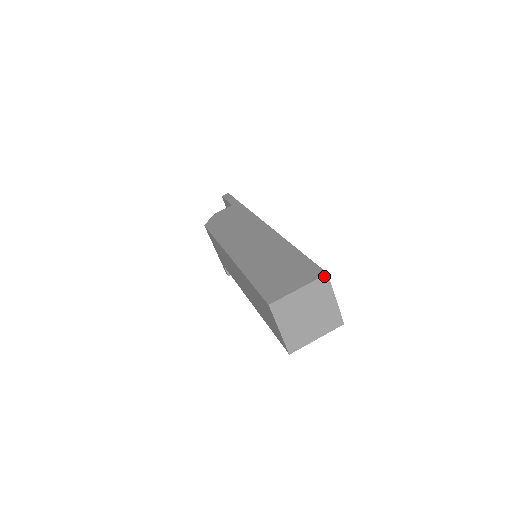
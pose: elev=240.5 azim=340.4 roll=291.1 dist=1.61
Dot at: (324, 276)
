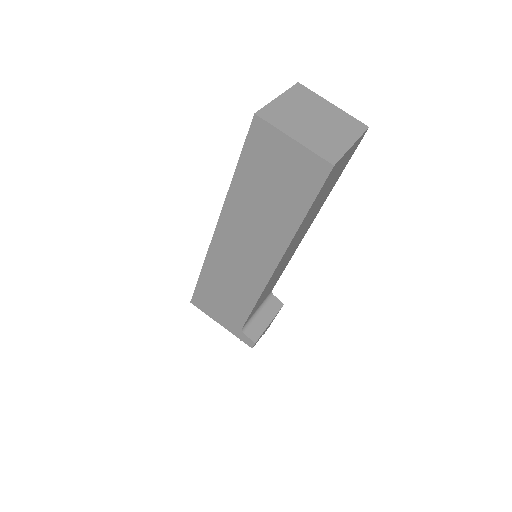
Dot at: (296, 85)
